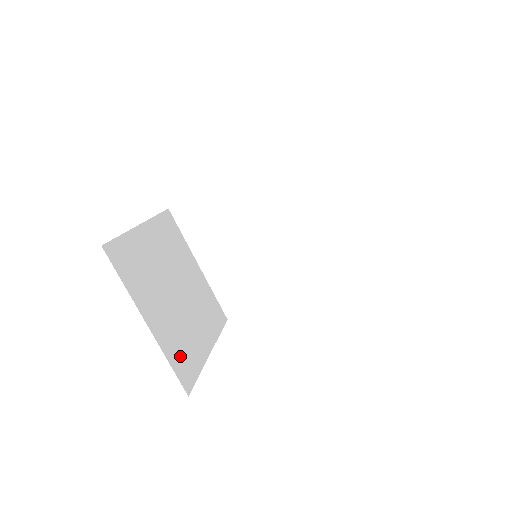
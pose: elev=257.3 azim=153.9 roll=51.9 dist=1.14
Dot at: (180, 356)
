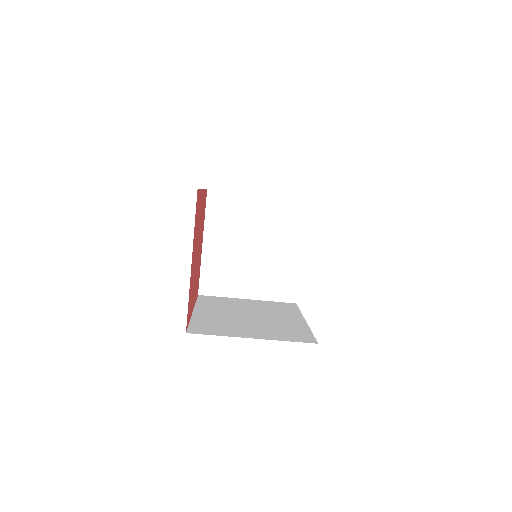
Dot at: (278, 288)
